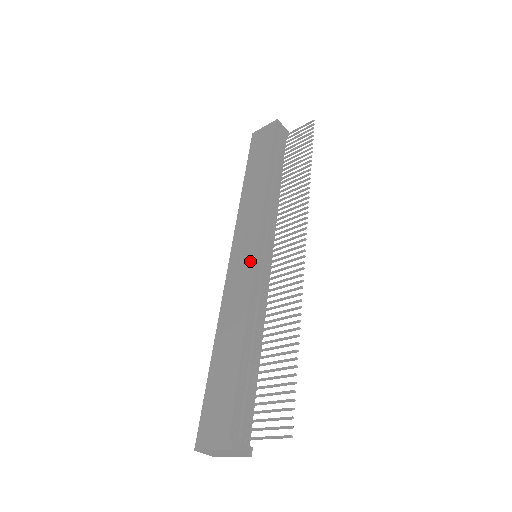
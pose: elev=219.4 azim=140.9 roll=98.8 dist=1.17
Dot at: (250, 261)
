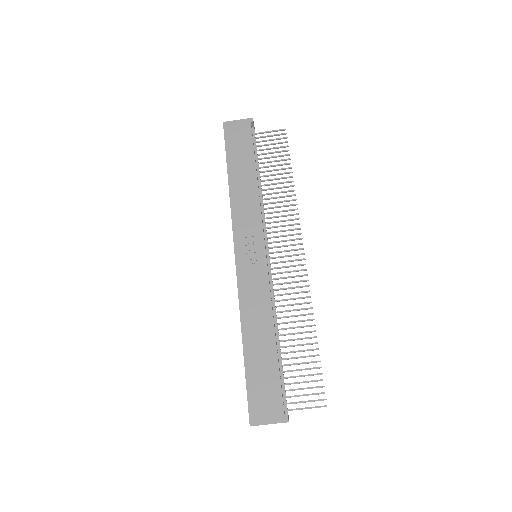
Dot at: (262, 264)
